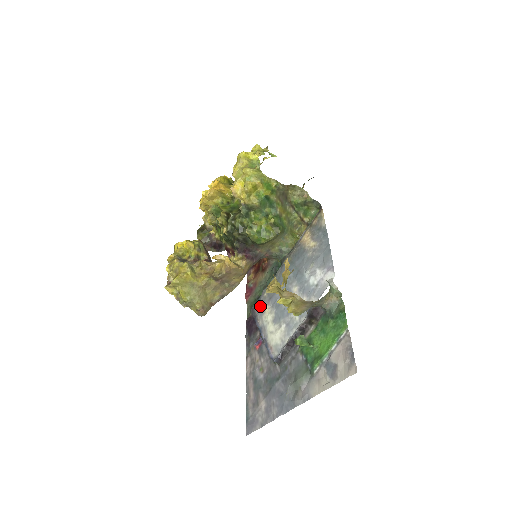
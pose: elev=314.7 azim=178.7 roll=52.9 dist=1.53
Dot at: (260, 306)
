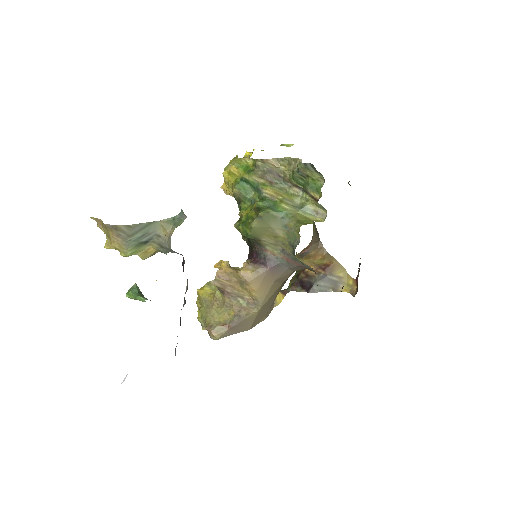
Dot at: occluded
